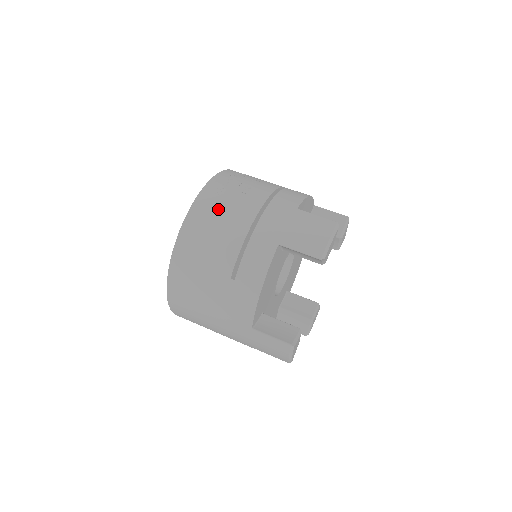
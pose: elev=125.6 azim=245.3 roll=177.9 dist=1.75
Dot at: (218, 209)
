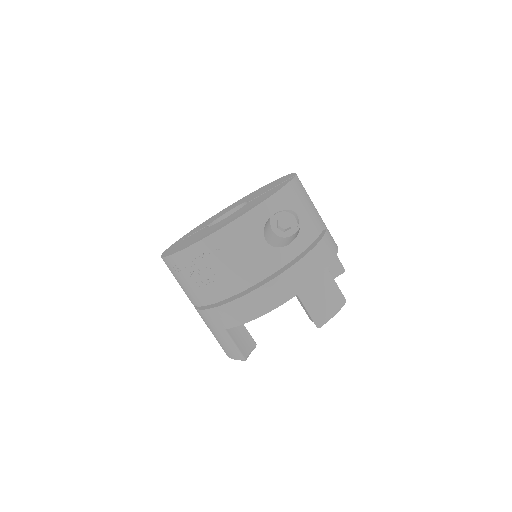
Dot at: (176, 278)
